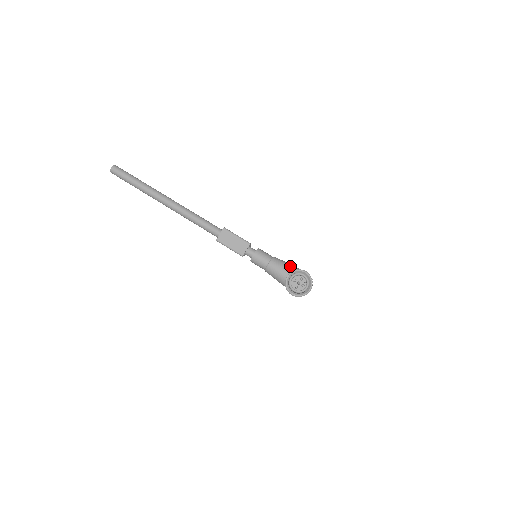
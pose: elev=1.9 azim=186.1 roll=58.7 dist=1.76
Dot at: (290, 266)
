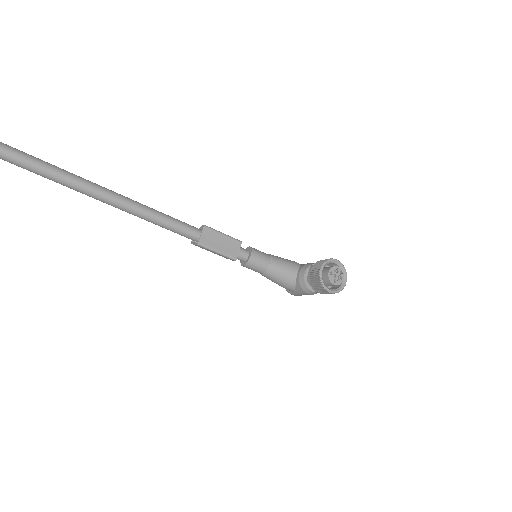
Dot at: (293, 262)
